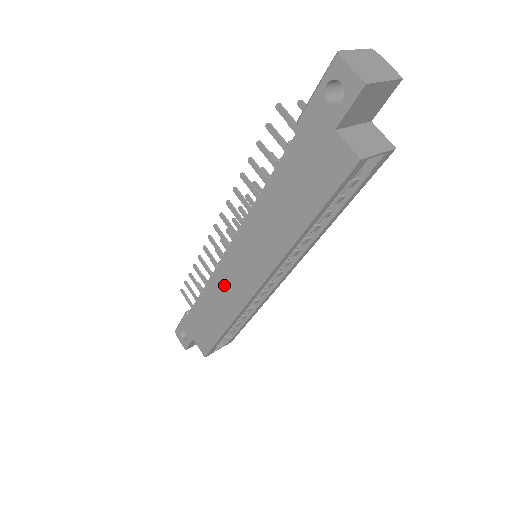
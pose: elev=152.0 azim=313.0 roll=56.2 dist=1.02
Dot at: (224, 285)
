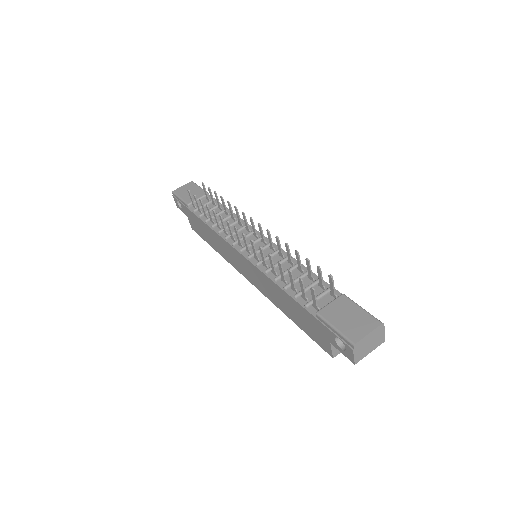
Dot at: (226, 249)
